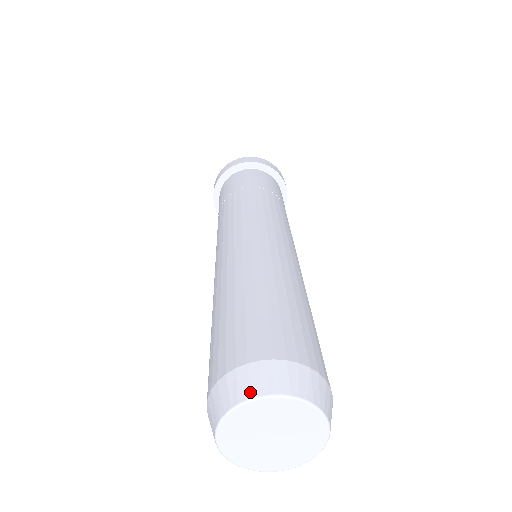
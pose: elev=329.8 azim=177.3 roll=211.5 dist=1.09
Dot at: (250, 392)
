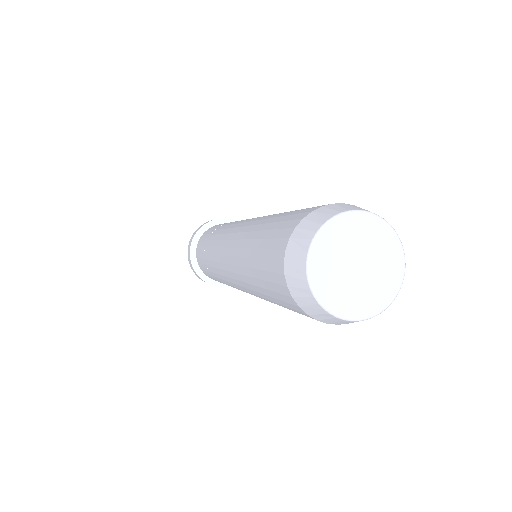
Dot at: (366, 210)
